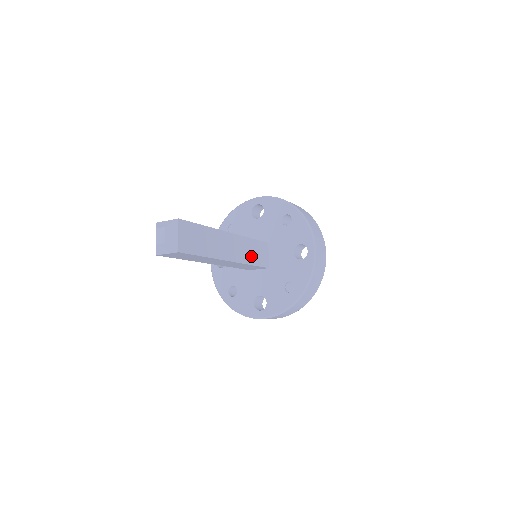
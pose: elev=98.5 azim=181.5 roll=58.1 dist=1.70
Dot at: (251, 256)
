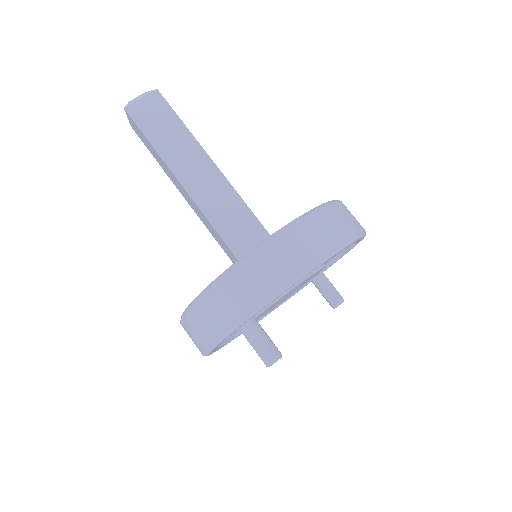
Dot at: (226, 221)
